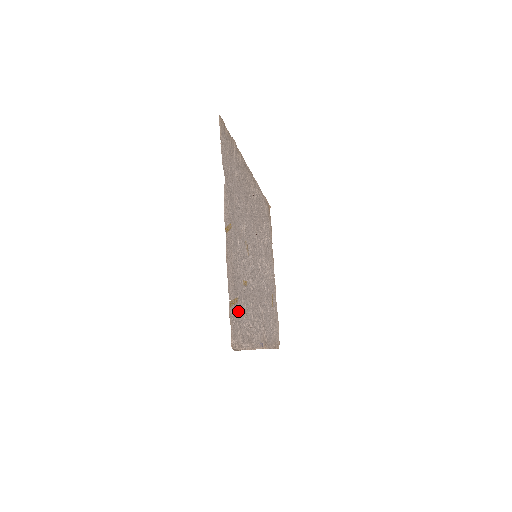
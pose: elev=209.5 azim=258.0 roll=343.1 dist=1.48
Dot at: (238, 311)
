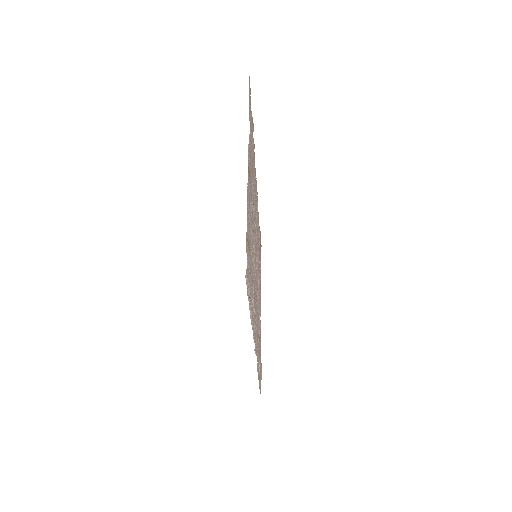
Dot at: (249, 262)
